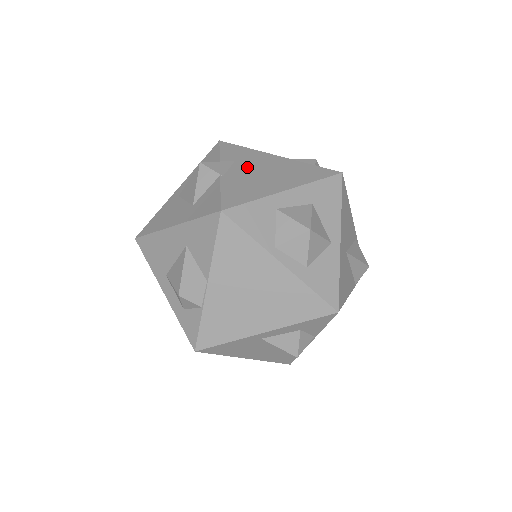
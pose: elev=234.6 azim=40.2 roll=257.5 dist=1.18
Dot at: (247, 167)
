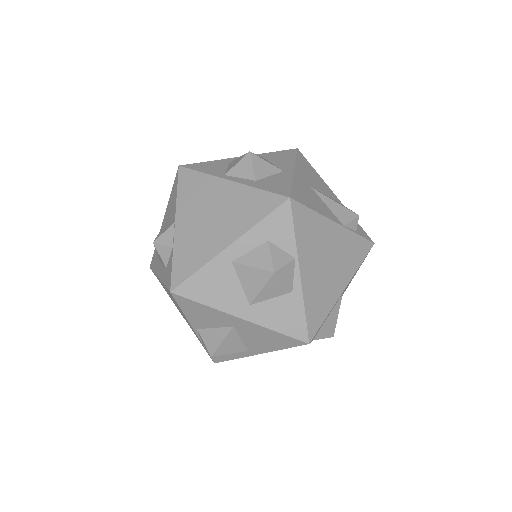
Dot at: occluded
